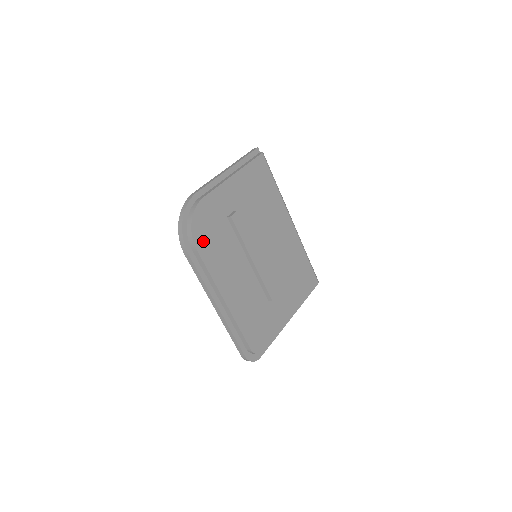
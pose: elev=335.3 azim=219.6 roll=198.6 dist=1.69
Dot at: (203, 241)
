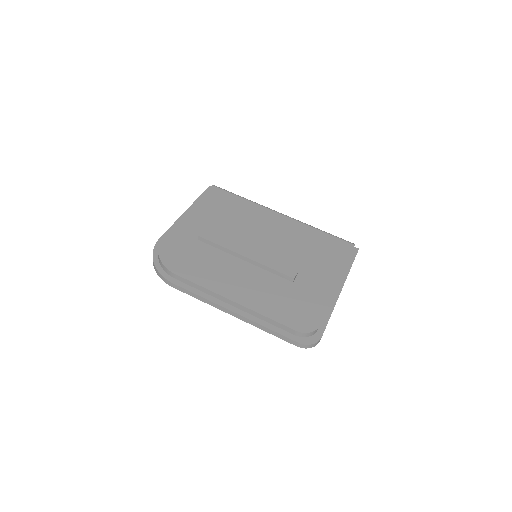
Dot at: (180, 266)
